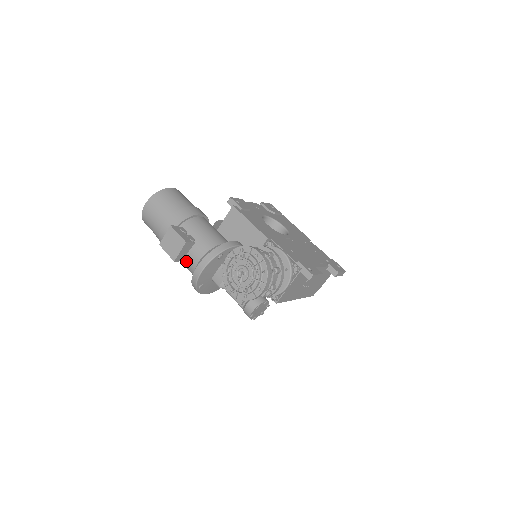
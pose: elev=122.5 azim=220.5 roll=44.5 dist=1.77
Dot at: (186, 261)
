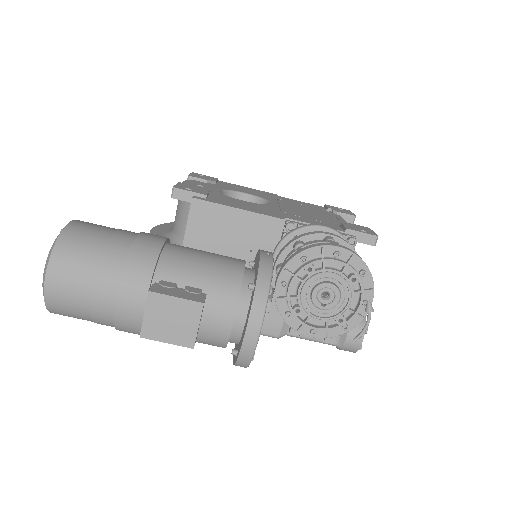
Dot at: (202, 333)
